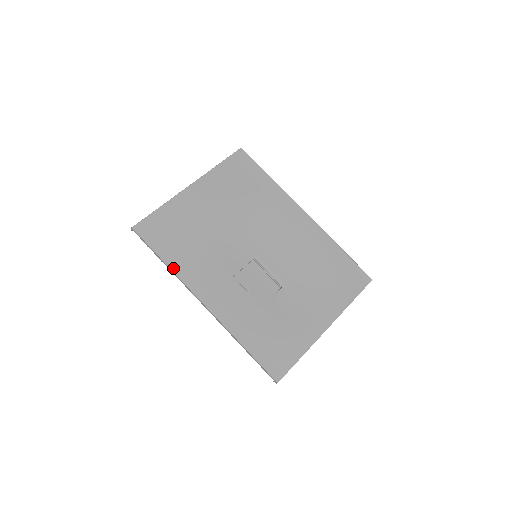
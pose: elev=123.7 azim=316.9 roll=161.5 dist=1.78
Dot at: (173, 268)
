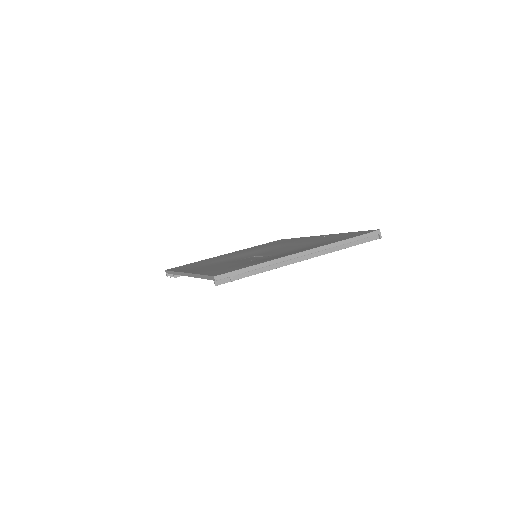
Dot at: occluded
